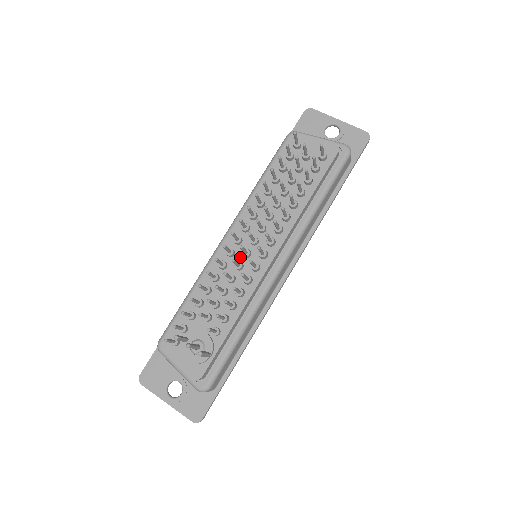
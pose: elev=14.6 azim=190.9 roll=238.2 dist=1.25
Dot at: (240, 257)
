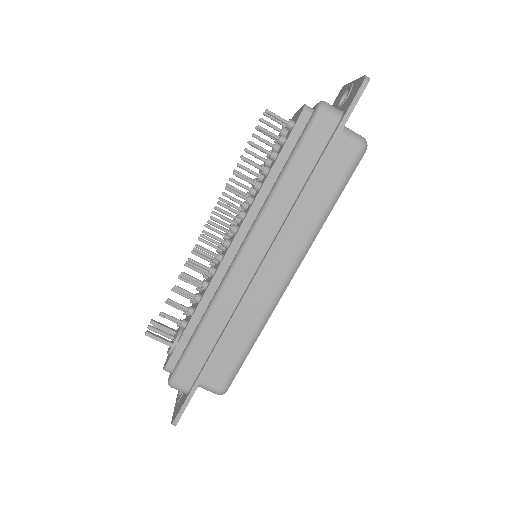
Dot at: occluded
